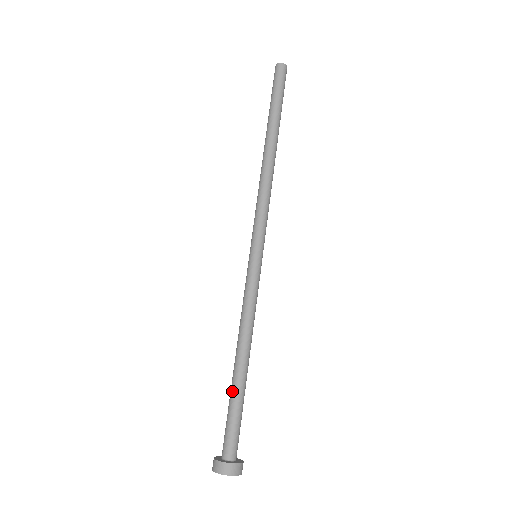
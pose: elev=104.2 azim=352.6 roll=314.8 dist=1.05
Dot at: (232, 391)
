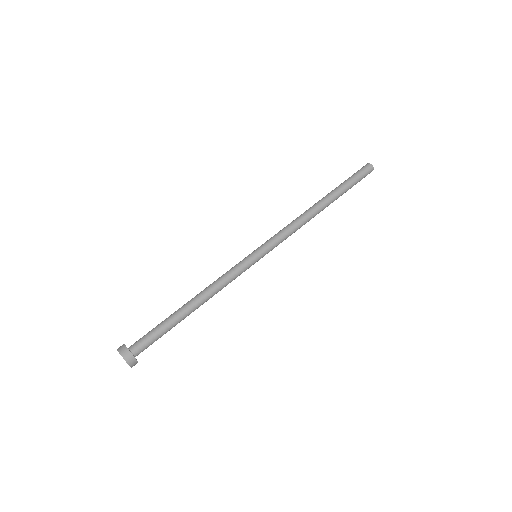
Dot at: (170, 316)
